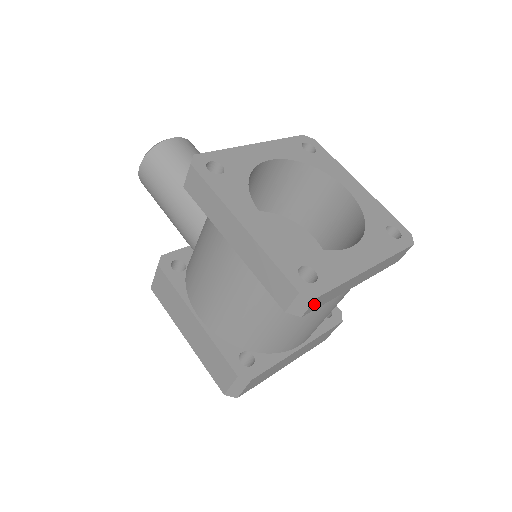
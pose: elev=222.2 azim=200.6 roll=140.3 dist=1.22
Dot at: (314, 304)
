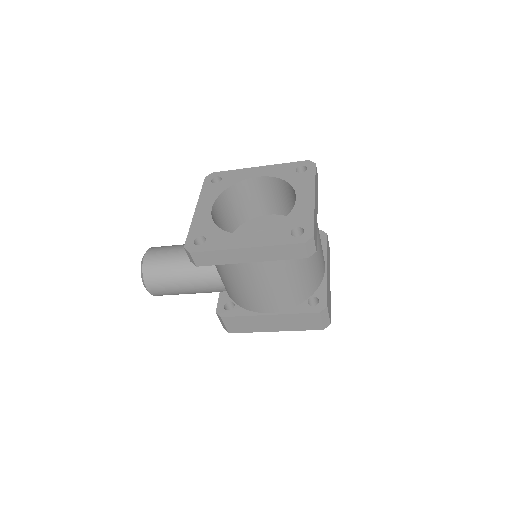
Dot at: (315, 240)
